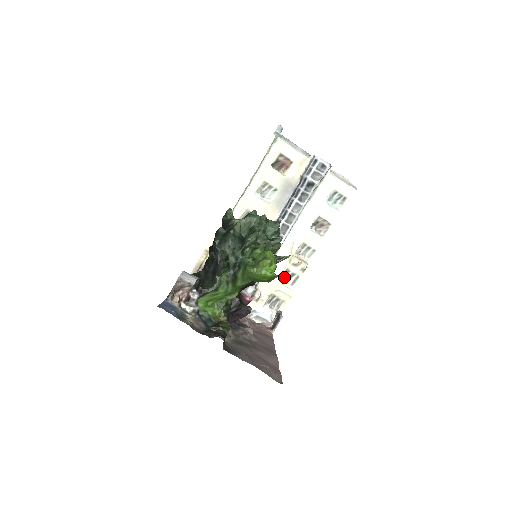
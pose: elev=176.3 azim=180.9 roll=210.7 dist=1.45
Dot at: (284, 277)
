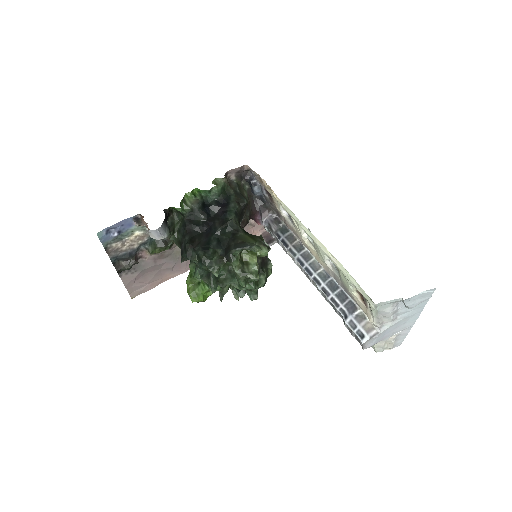
Dot at: occluded
